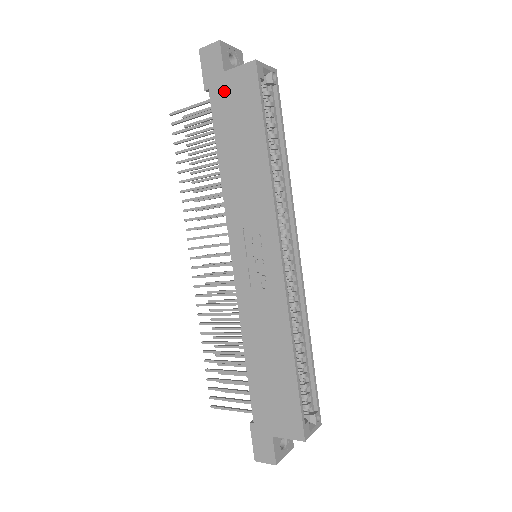
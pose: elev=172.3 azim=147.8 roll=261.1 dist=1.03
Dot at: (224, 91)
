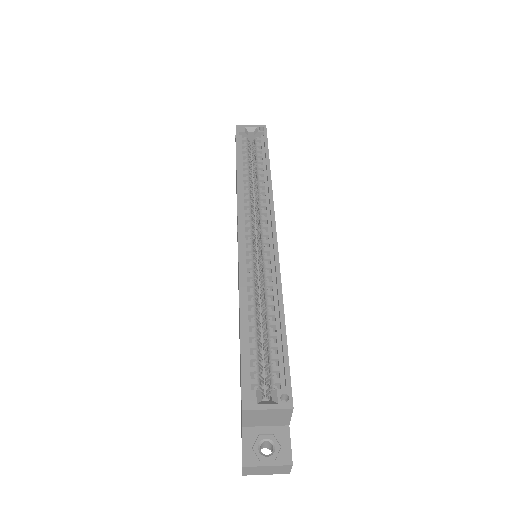
Dot at: occluded
